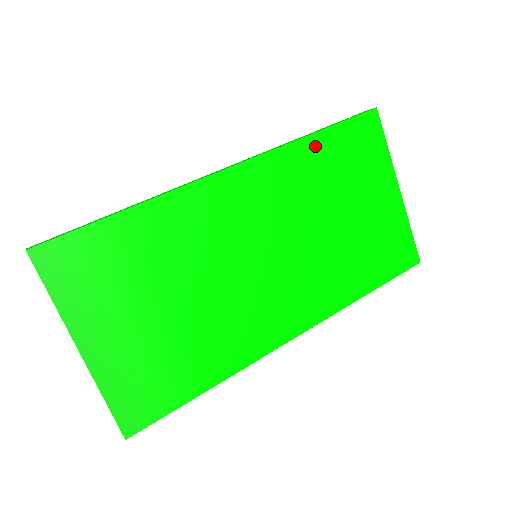
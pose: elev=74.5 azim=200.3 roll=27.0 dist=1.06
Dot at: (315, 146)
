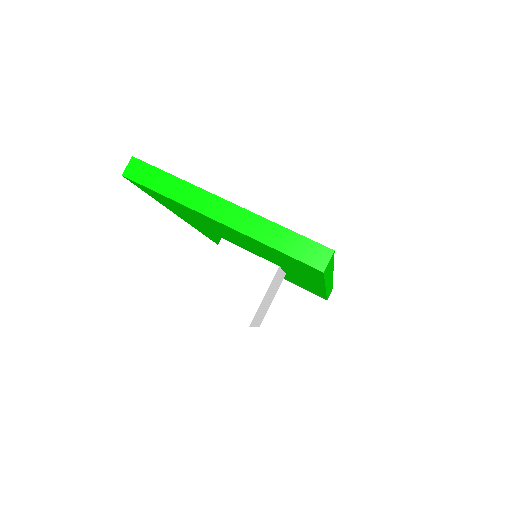
Dot at: occluded
